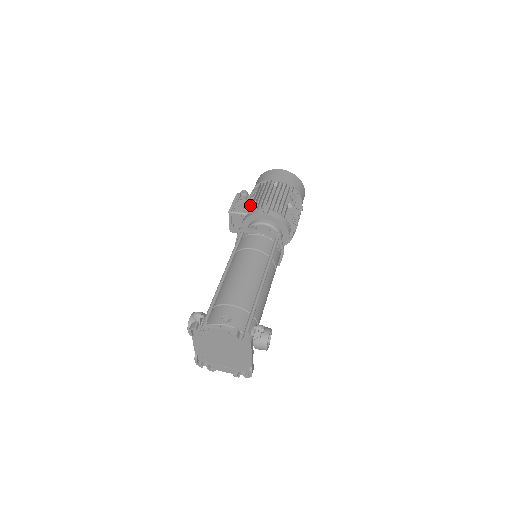
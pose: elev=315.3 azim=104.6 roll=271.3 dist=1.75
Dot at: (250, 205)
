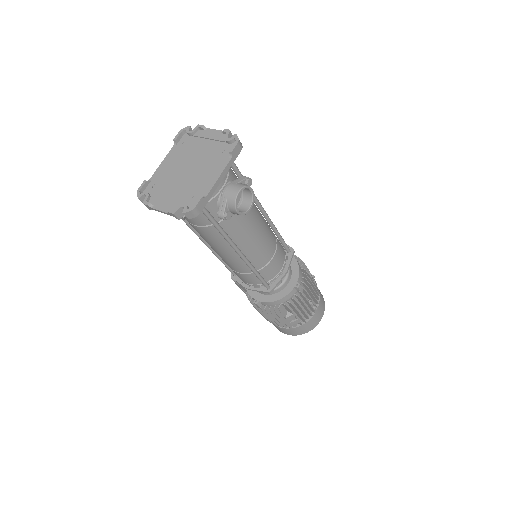
Dot at: occluded
